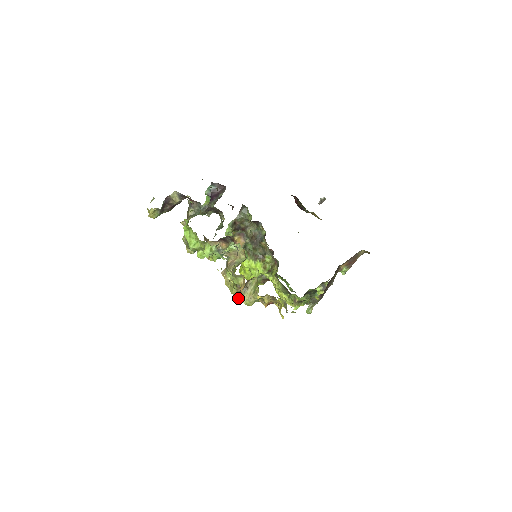
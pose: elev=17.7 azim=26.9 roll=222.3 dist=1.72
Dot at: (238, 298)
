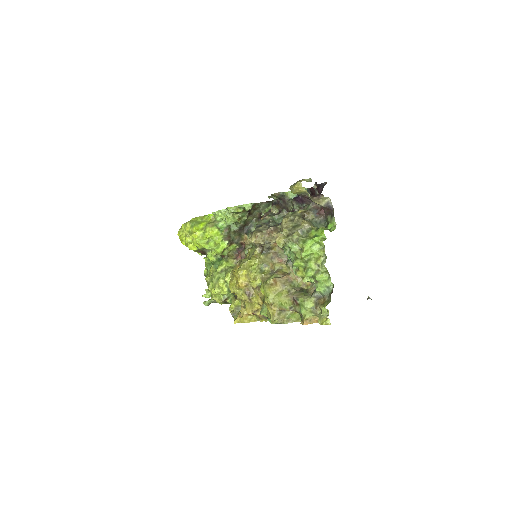
Dot at: (270, 309)
